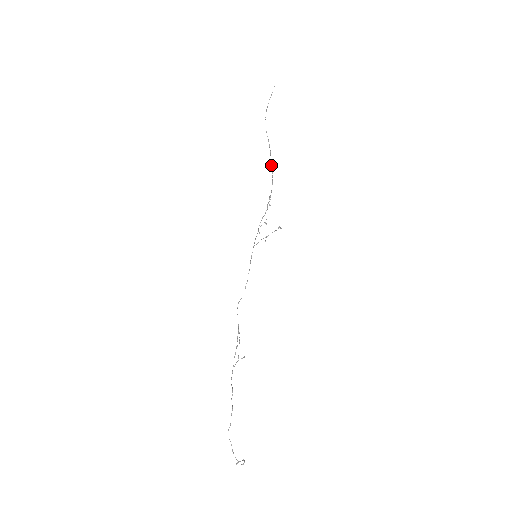
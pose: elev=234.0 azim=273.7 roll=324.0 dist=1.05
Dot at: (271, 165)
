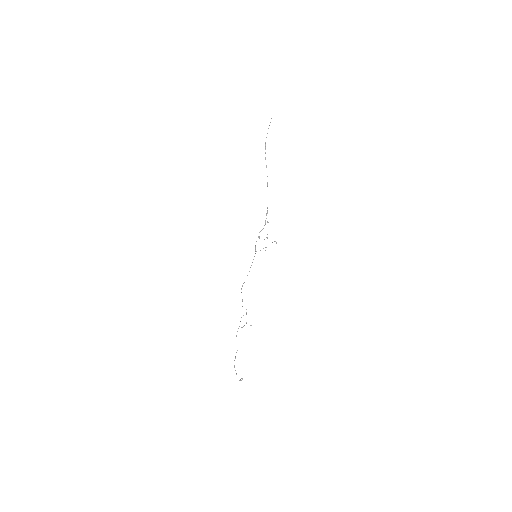
Dot at: occluded
